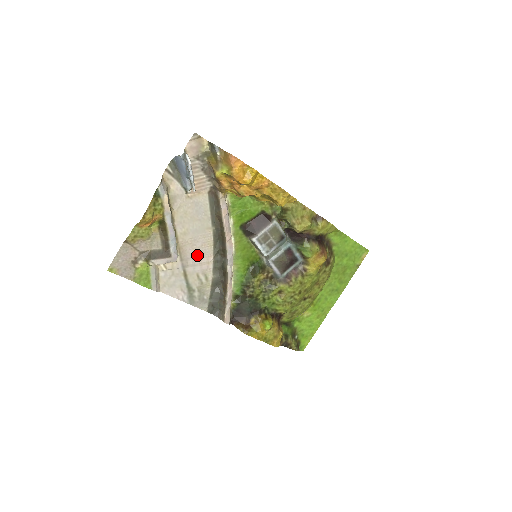
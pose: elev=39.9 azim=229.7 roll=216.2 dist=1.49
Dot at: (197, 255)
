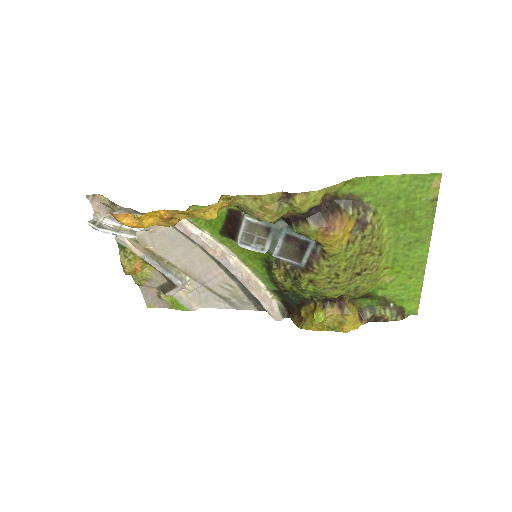
Dot at: (205, 272)
